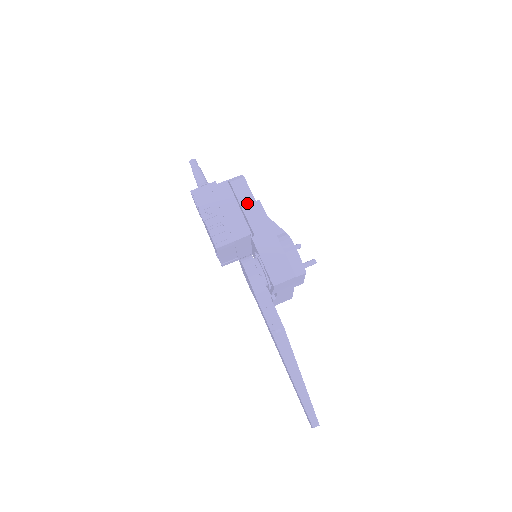
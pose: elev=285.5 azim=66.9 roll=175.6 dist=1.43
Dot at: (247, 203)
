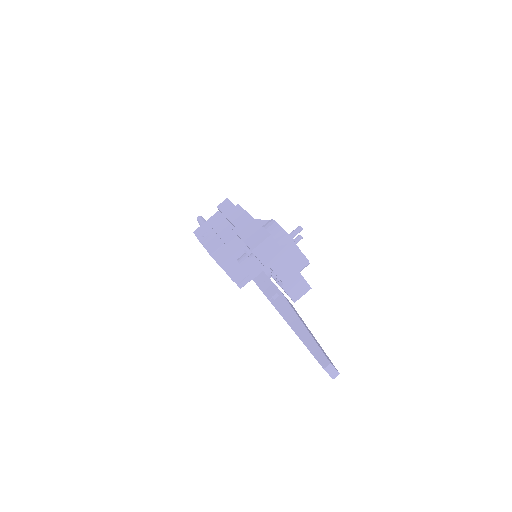
Dot at: (229, 211)
